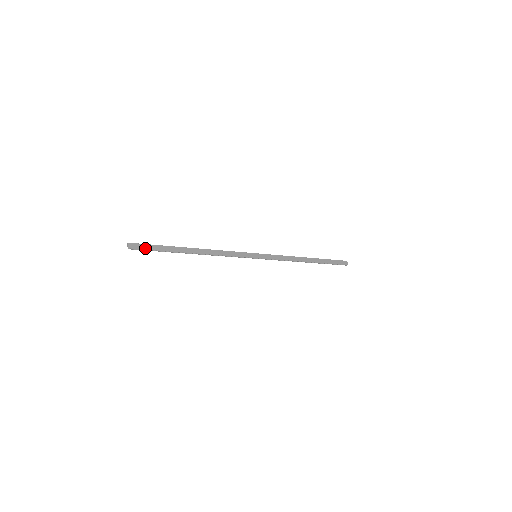
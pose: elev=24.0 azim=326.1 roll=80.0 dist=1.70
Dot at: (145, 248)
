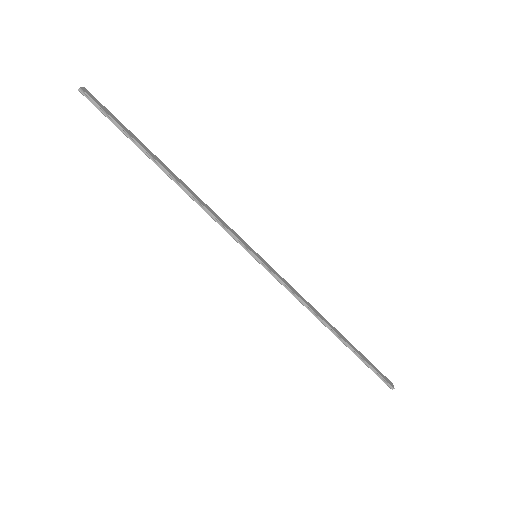
Dot at: (103, 108)
